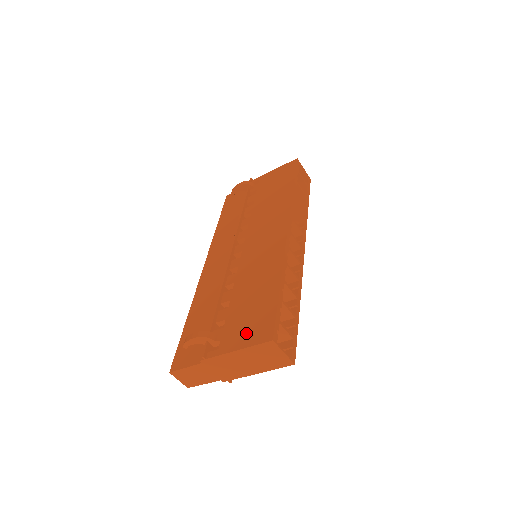
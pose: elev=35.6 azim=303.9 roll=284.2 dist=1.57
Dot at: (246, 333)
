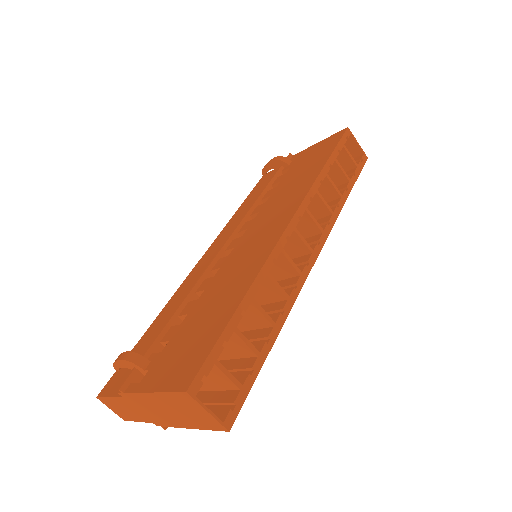
Dot at: (172, 369)
